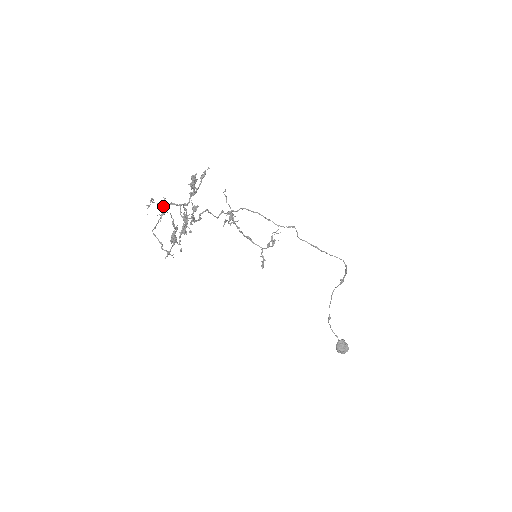
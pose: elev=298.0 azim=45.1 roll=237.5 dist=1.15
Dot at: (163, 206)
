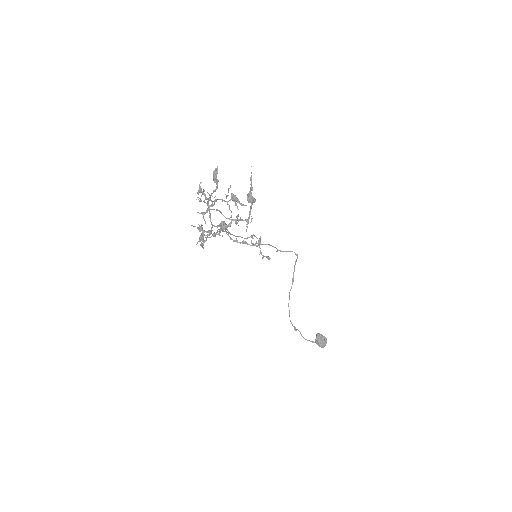
Dot at: (206, 203)
